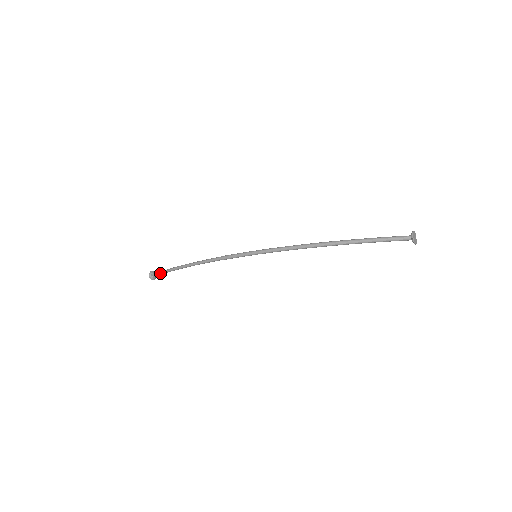
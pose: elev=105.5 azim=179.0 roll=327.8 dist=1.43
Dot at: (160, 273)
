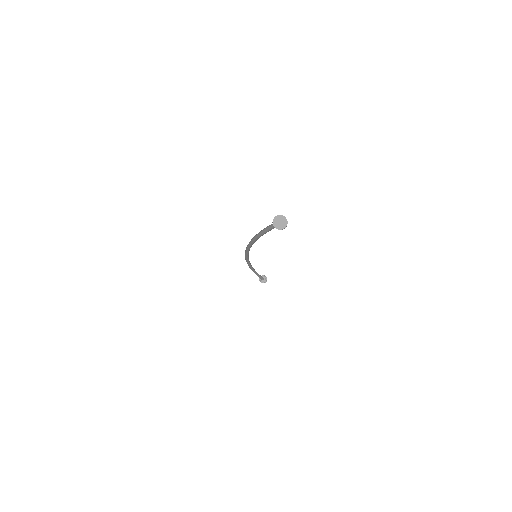
Dot at: occluded
